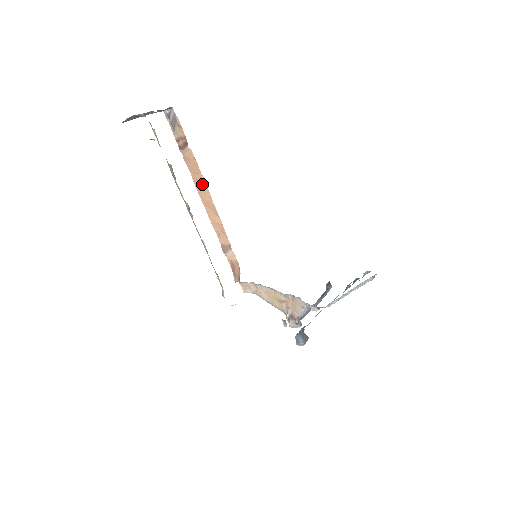
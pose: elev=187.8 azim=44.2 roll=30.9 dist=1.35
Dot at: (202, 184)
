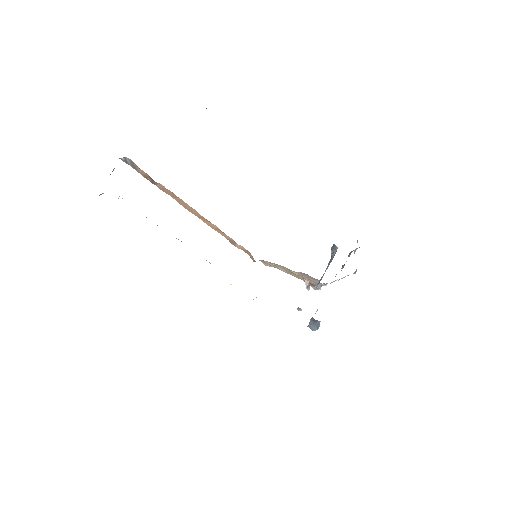
Dot at: (185, 204)
